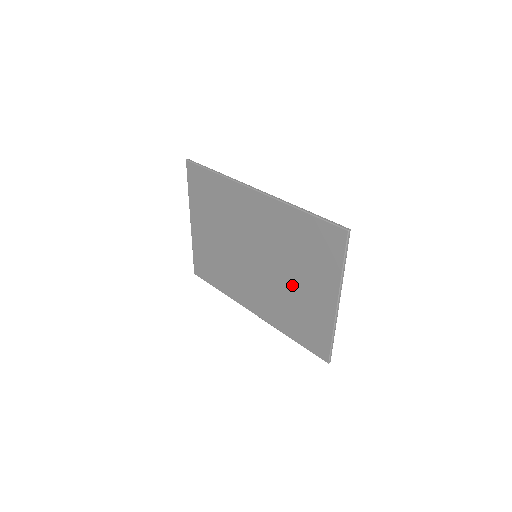
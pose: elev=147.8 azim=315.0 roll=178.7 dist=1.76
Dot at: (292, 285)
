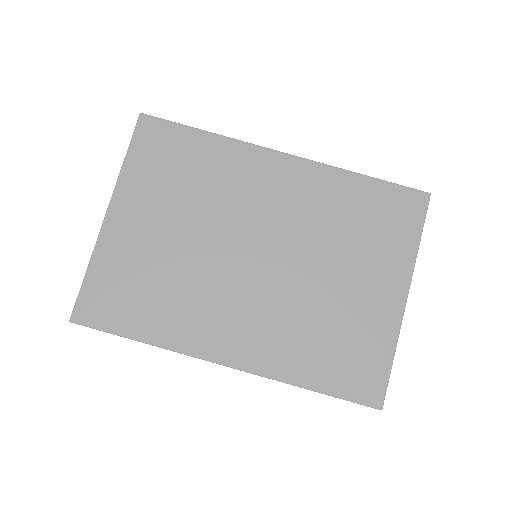
Dot at: (329, 287)
